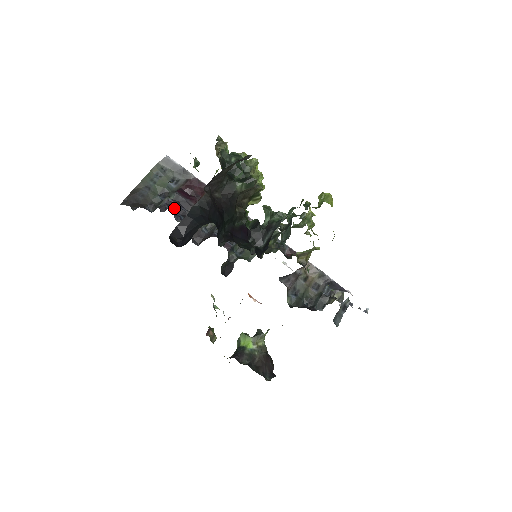
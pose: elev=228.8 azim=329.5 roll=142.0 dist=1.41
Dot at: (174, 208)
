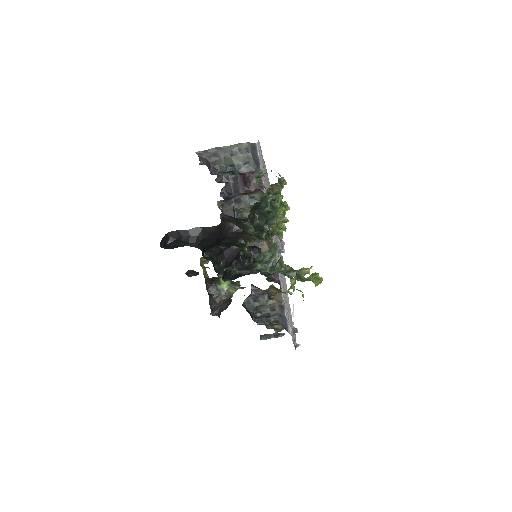
Dot at: (227, 185)
